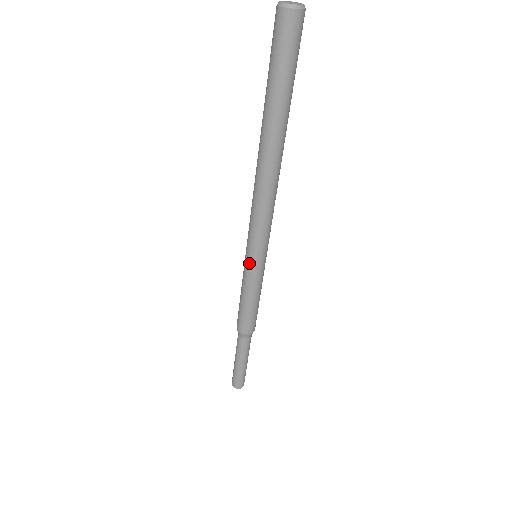
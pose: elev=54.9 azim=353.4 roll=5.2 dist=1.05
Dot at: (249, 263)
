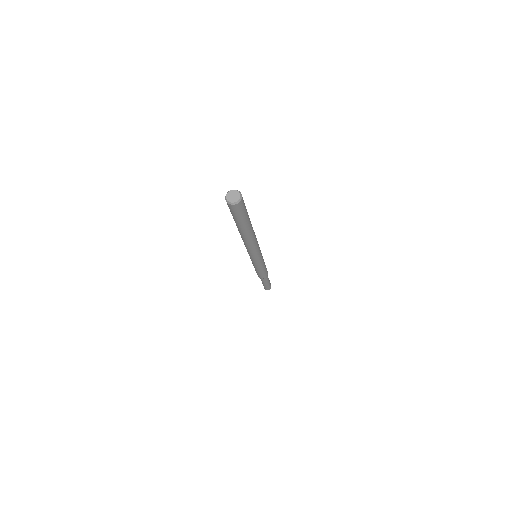
Dot at: (254, 262)
